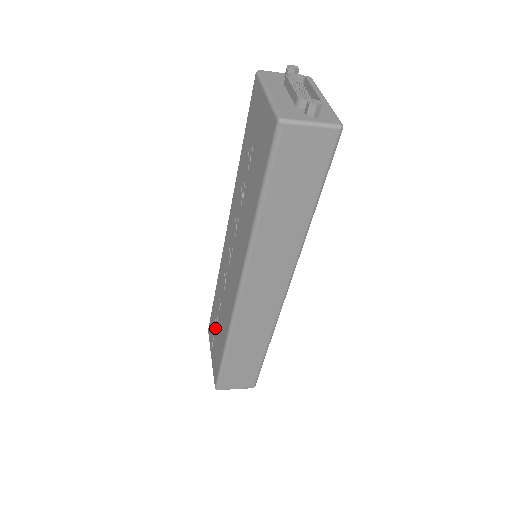
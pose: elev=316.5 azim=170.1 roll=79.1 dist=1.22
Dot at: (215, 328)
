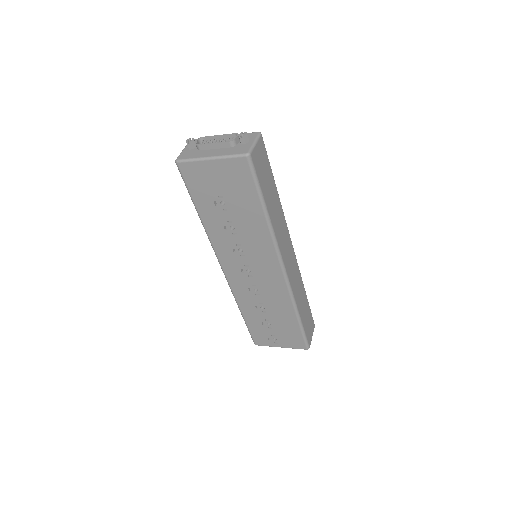
Dot at: (268, 328)
